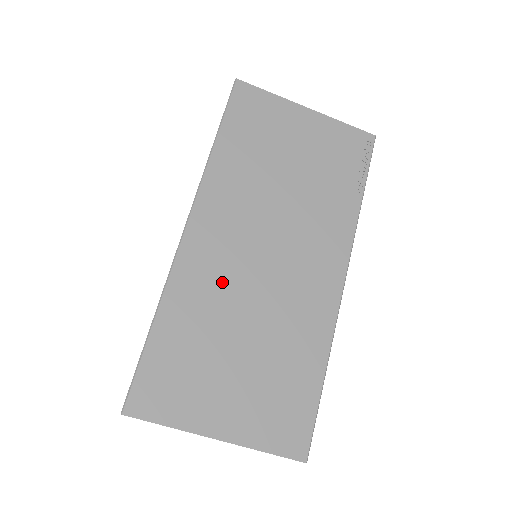
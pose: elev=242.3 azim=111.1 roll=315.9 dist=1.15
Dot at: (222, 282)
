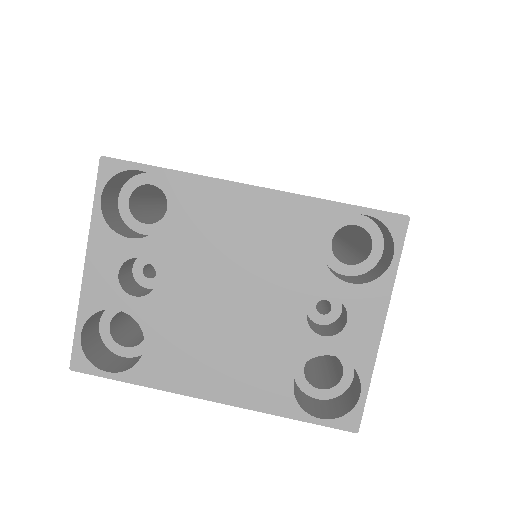
Dot at: occluded
